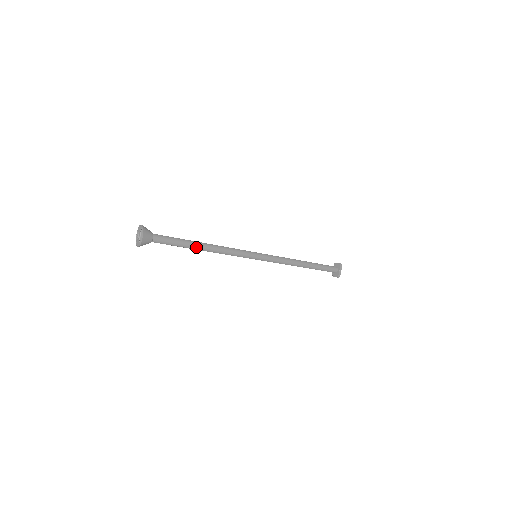
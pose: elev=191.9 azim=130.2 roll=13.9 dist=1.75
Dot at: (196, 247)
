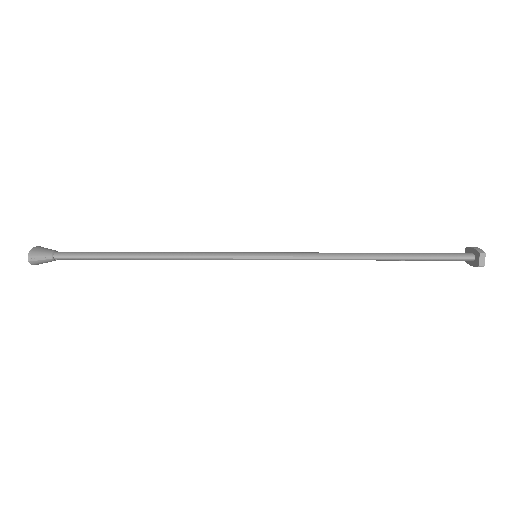
Dot at: (130, 254)
